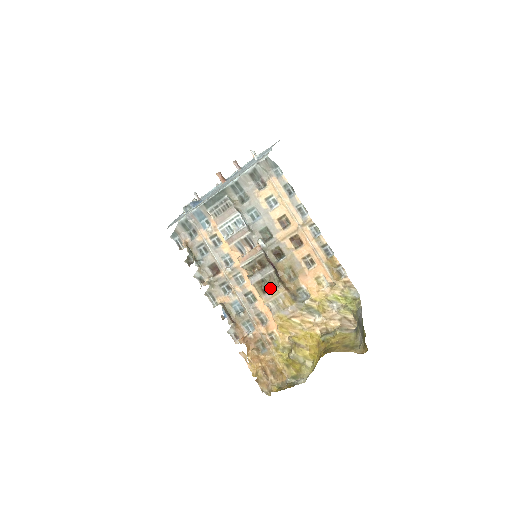
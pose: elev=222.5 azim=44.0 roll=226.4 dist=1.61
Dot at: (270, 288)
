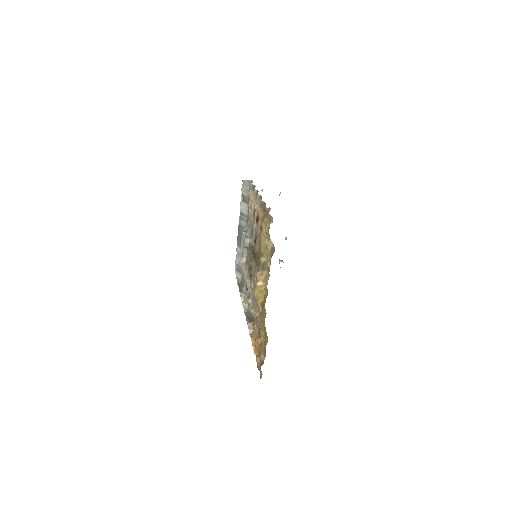
Dot at: (252, 271)
